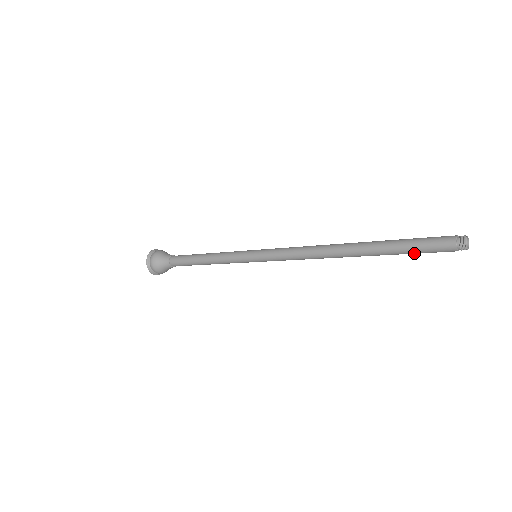
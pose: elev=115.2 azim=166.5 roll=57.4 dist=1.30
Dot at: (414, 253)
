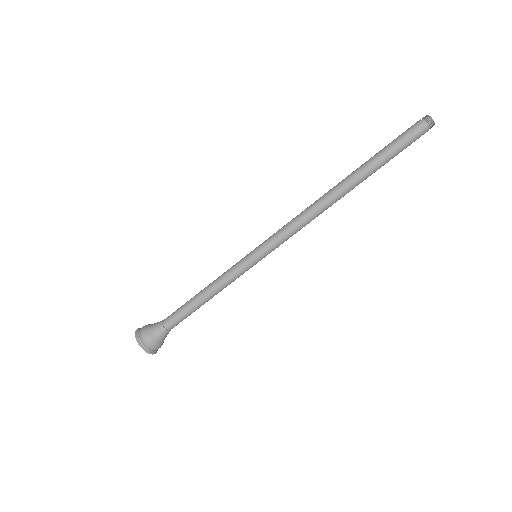
Dot at: (397, 154)
